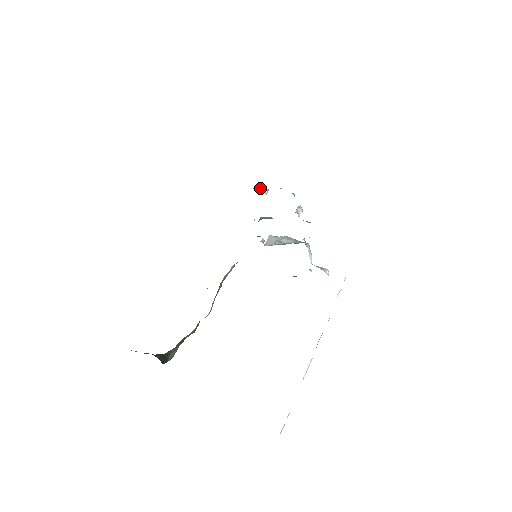
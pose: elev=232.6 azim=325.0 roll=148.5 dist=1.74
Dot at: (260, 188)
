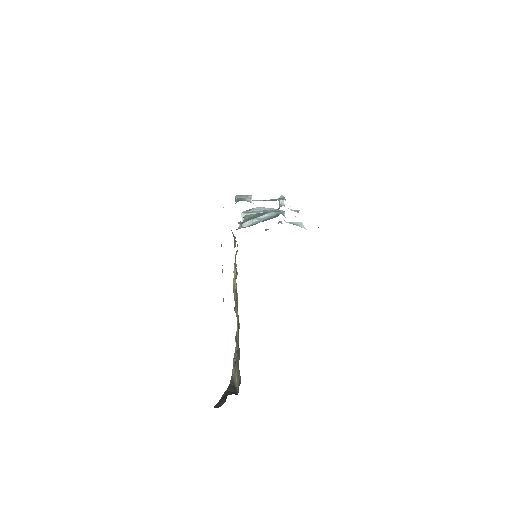
Dot at: (244, 198)
